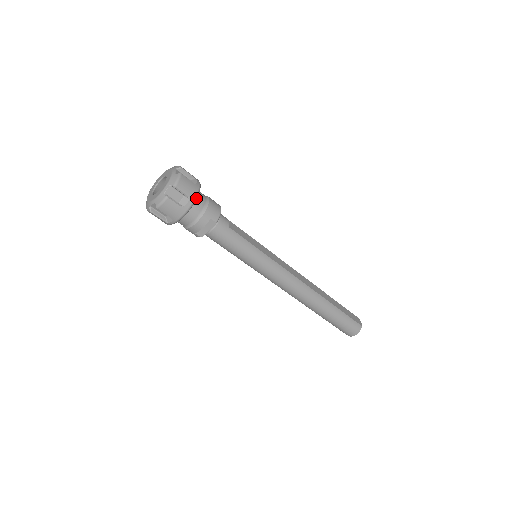
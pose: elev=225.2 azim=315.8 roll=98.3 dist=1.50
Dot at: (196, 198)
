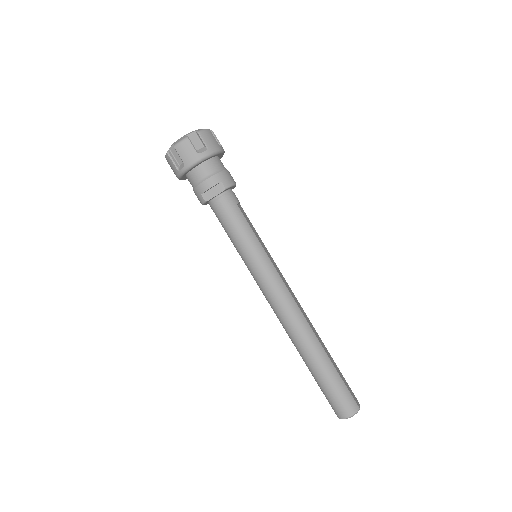
Dot at: (214, 153)
